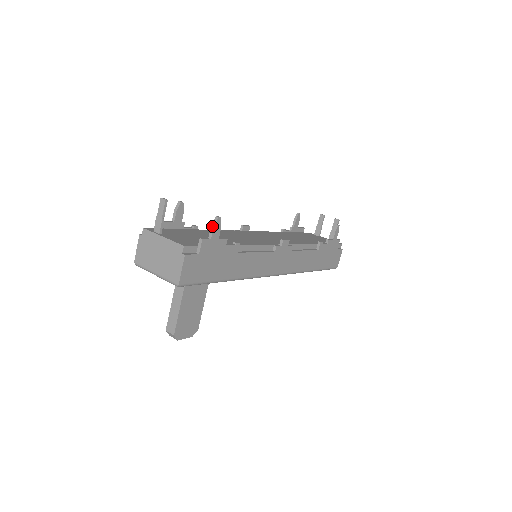
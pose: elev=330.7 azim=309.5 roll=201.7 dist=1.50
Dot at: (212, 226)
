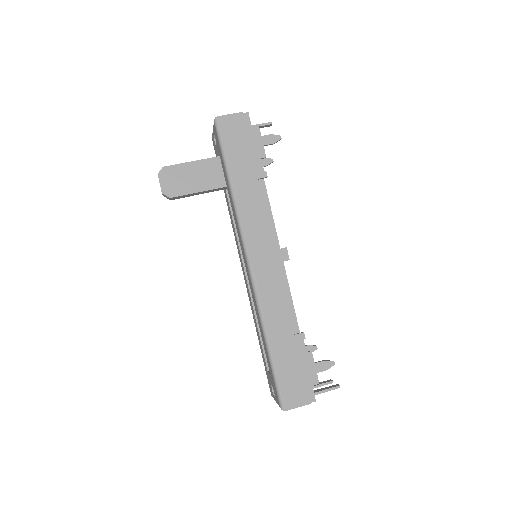
Dot at: (272, 134)
